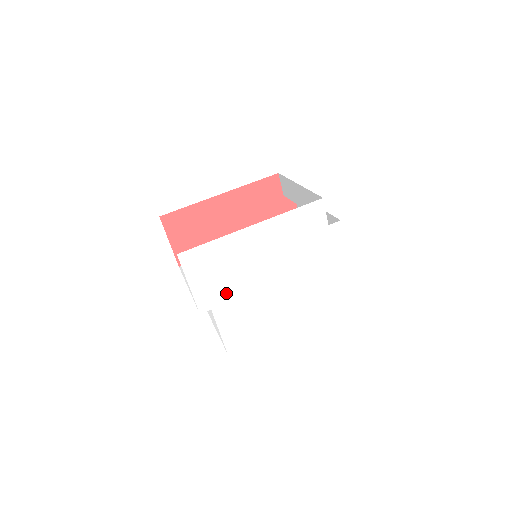
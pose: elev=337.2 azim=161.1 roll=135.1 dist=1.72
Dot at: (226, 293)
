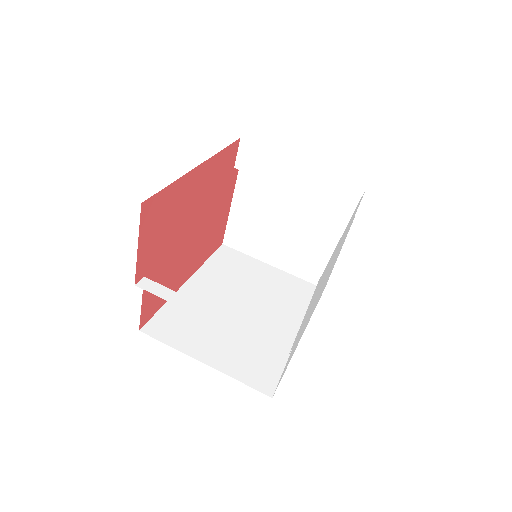
Dot at: (305, 319)
